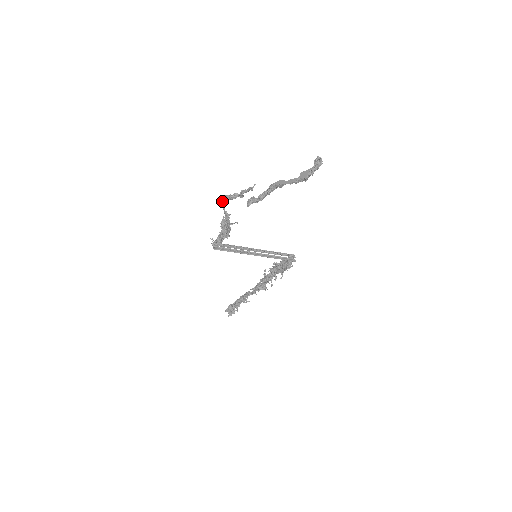
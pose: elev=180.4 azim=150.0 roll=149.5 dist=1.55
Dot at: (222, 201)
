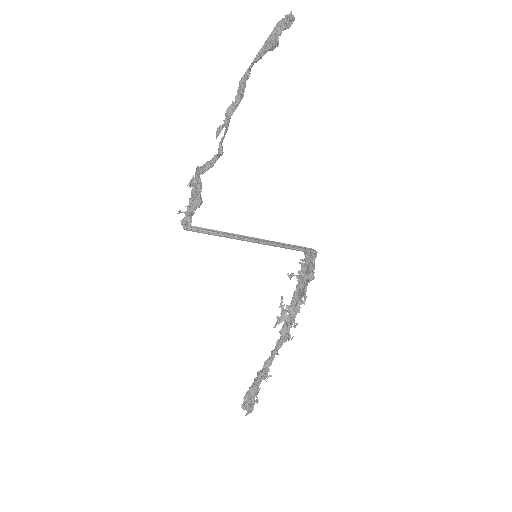
Dot at: (199, 168)
